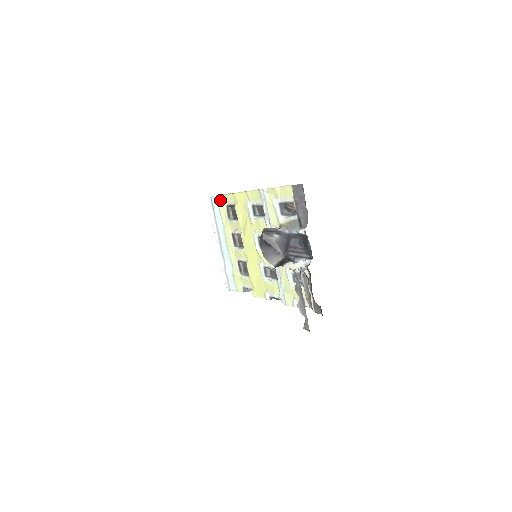
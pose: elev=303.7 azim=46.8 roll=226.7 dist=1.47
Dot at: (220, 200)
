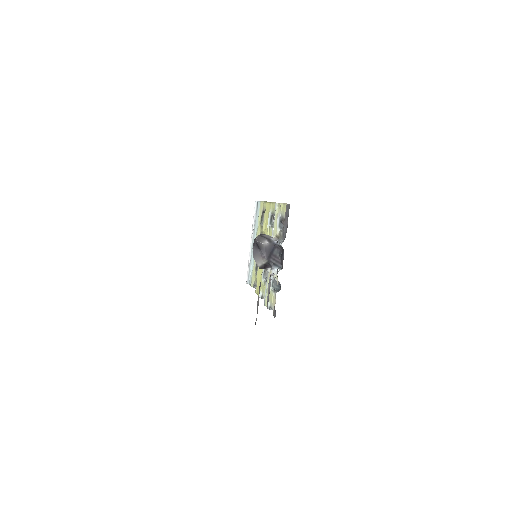
Dot at: (261, 205)
